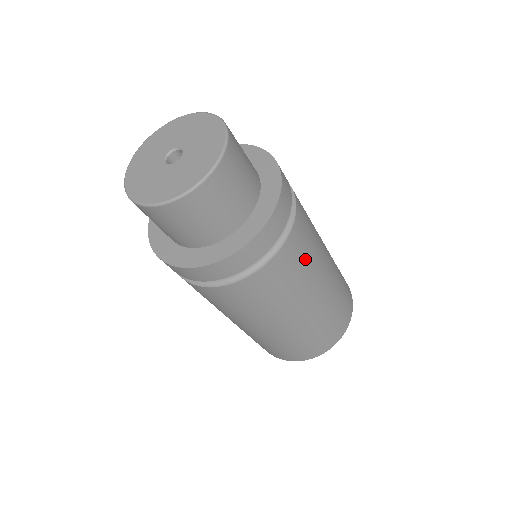
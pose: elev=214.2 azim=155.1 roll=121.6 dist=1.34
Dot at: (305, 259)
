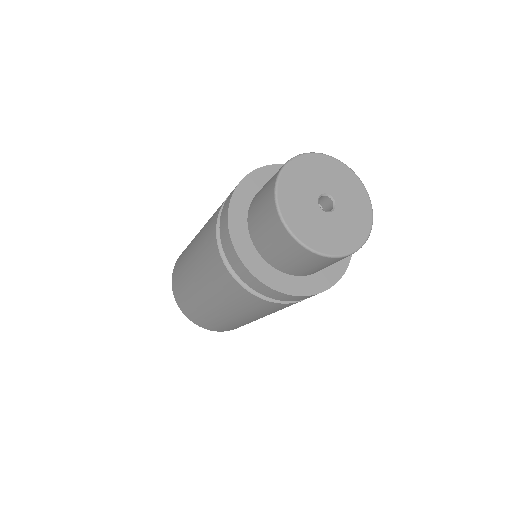
Dot at: occluded
